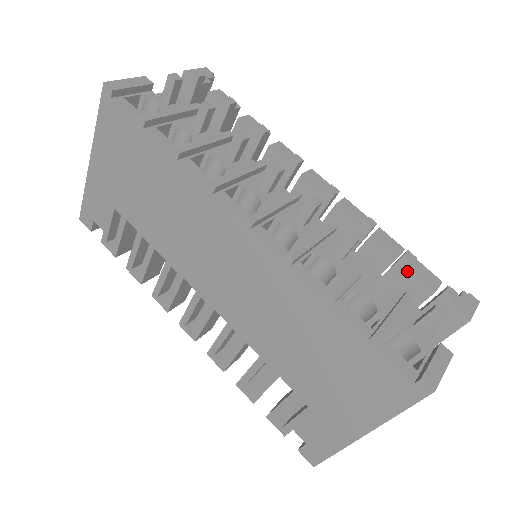
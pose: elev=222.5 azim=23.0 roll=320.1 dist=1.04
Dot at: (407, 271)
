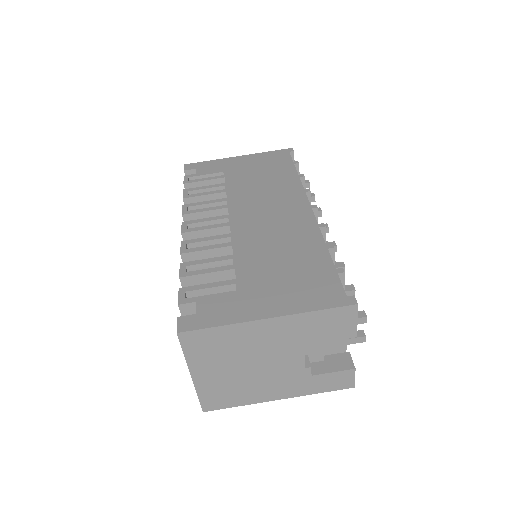
Dot at: occluded
